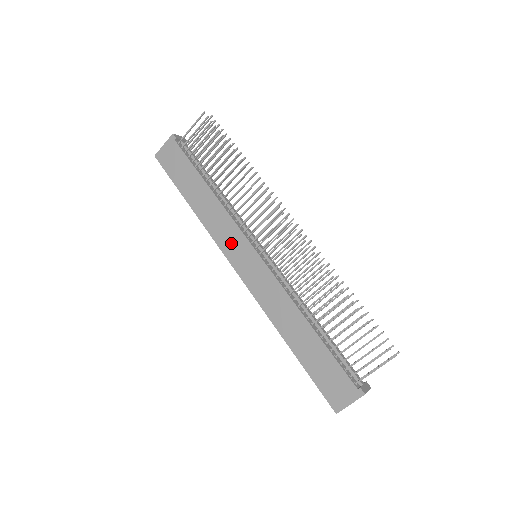
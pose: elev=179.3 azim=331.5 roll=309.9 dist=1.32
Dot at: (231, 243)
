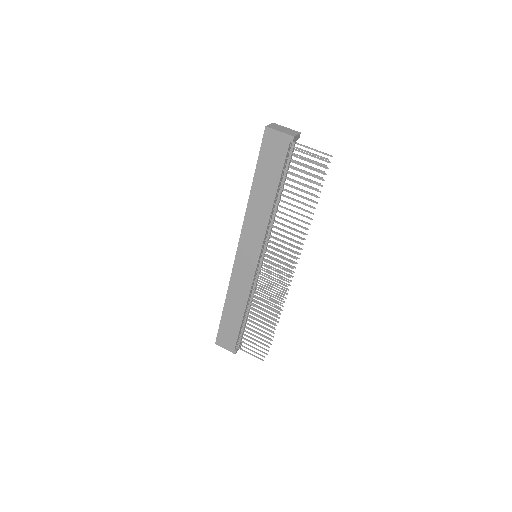
Dot at: (250, 240)
